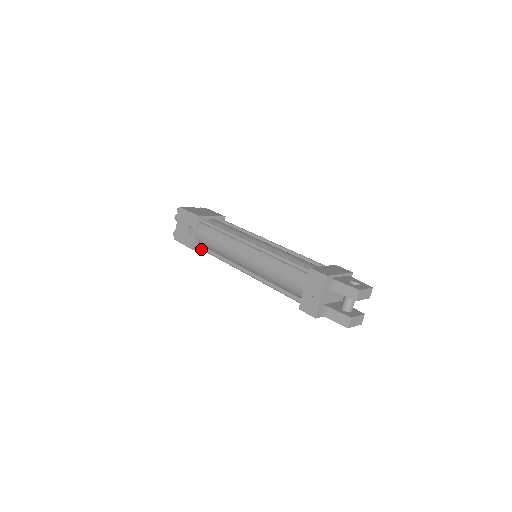
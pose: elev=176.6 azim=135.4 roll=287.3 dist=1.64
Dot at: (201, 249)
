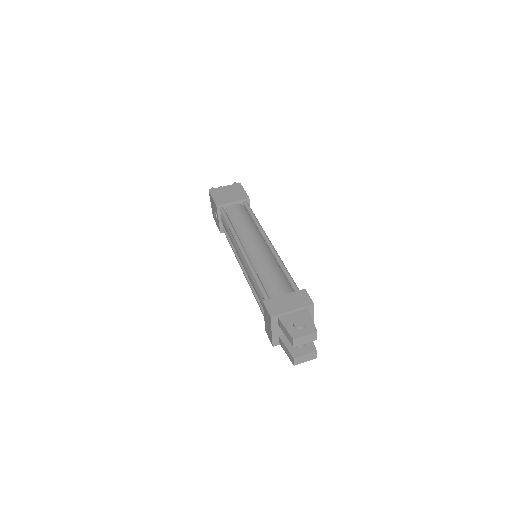
Dot at: occluded
